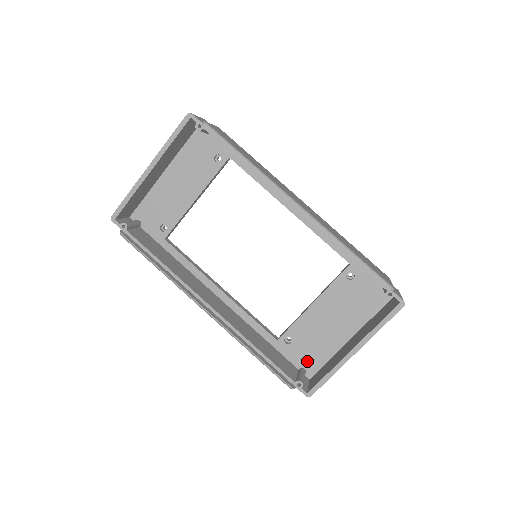
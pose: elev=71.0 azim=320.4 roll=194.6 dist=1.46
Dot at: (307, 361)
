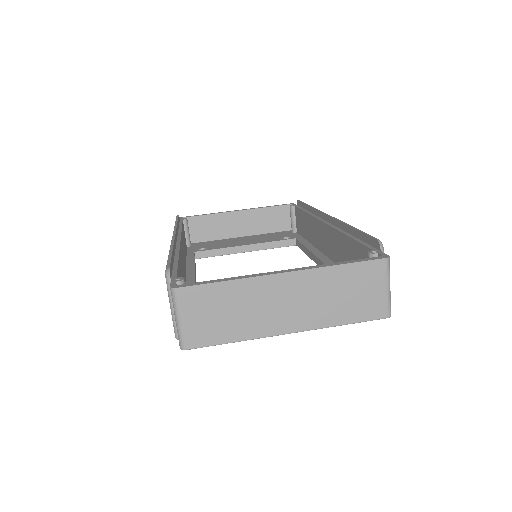
Dot at: occluded
